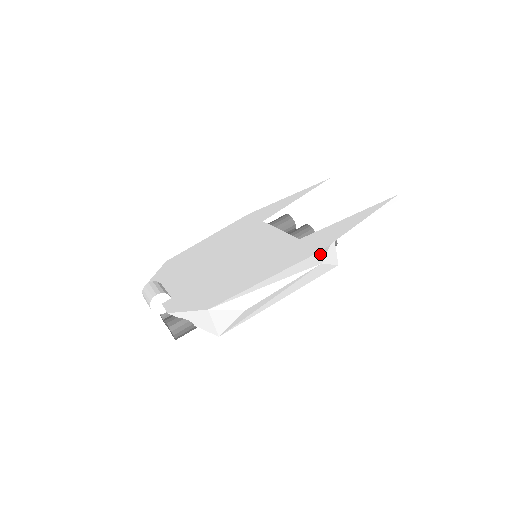
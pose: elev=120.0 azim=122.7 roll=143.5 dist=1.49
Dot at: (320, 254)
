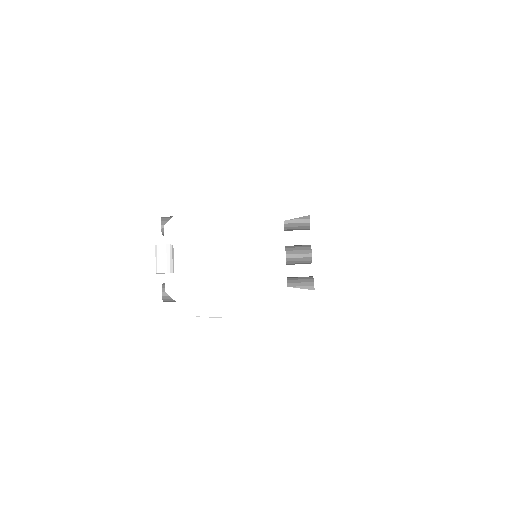
Dot at: (287, 318)
